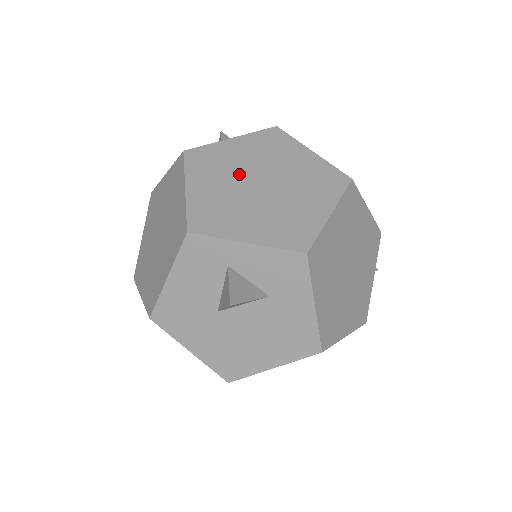
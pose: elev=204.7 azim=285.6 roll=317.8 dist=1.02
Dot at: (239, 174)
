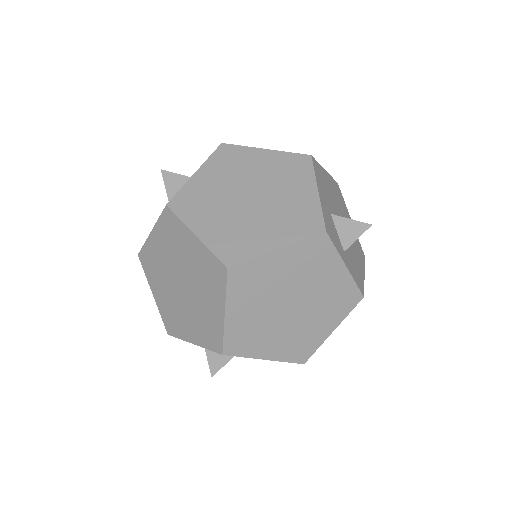
Dot at: (168, 275)
